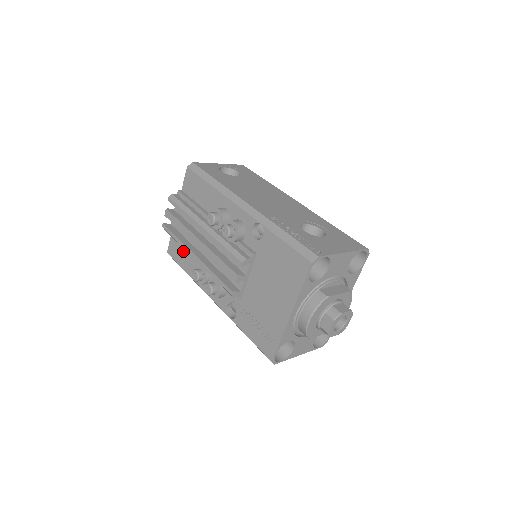
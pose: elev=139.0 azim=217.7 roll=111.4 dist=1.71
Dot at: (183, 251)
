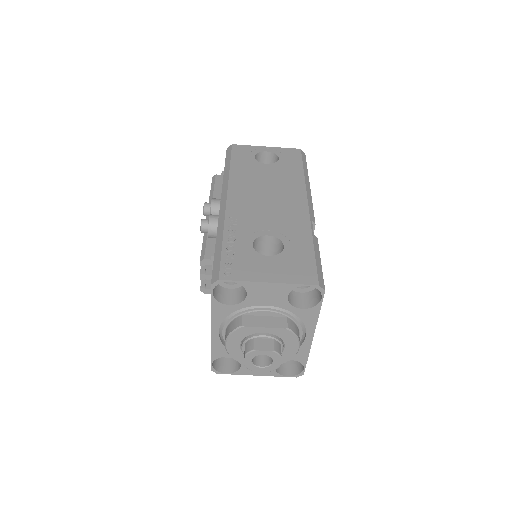
Dot at: occluded
